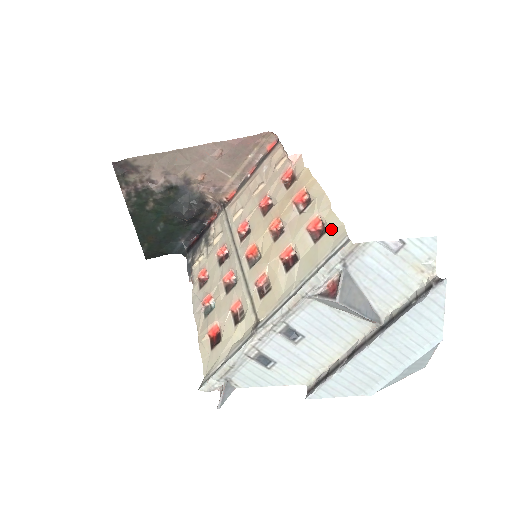
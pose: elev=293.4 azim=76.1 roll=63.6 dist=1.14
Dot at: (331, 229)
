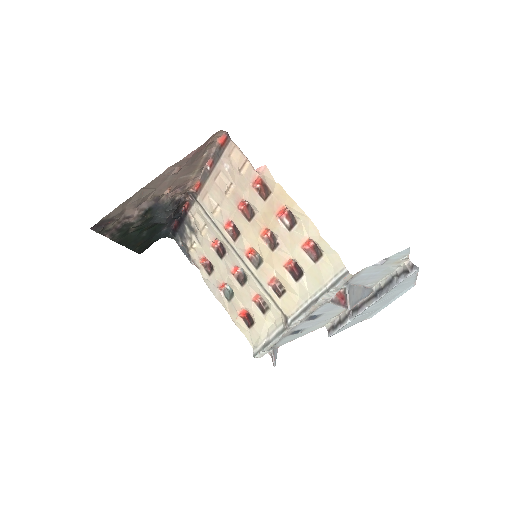
Dot at: (326, 254)
